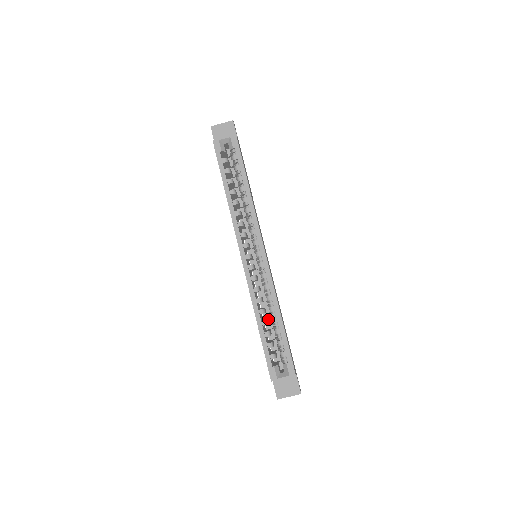
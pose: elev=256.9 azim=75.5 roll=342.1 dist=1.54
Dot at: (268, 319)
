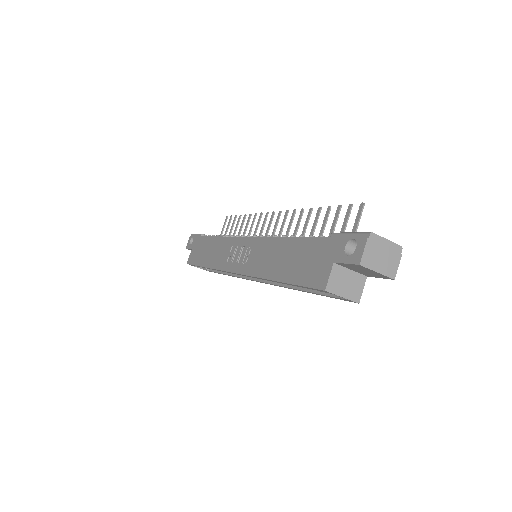
Dot at: occluded
